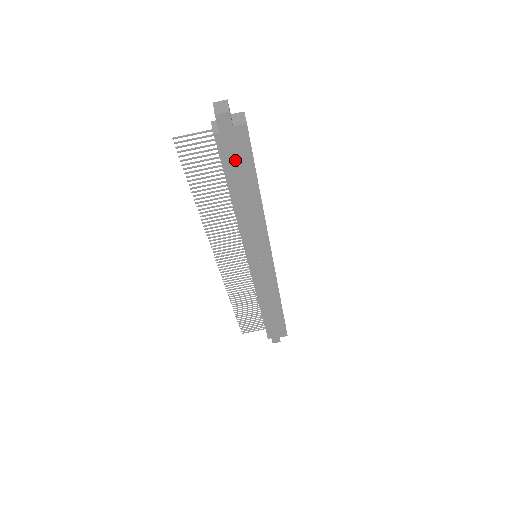
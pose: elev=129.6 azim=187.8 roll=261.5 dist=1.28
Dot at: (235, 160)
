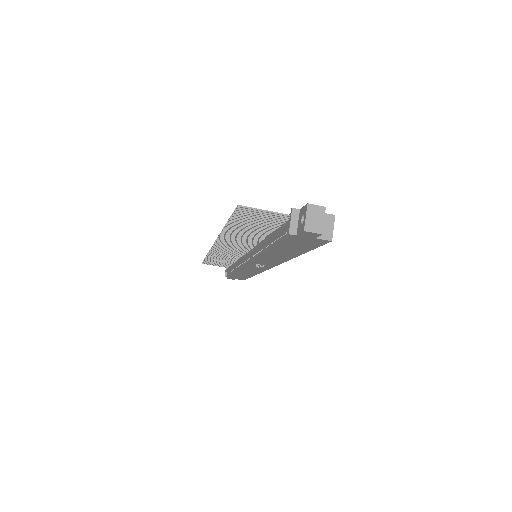
Dot at: (295, 244)
